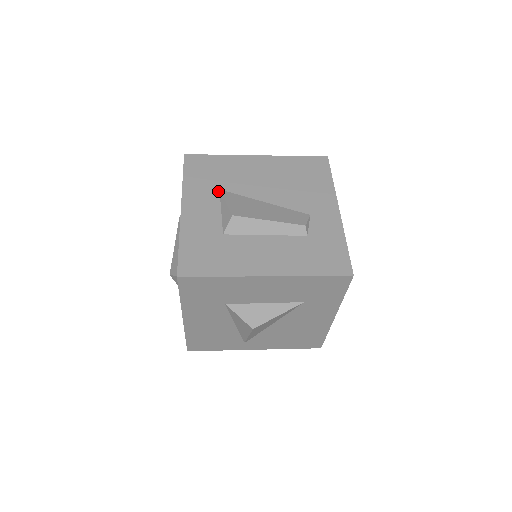
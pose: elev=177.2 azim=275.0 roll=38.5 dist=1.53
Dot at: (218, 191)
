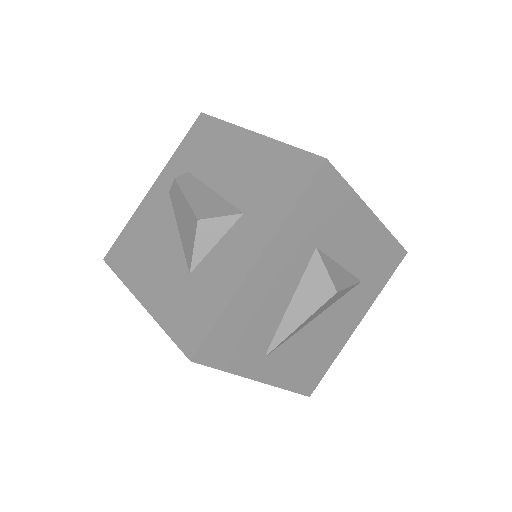
Dot at: occluded
